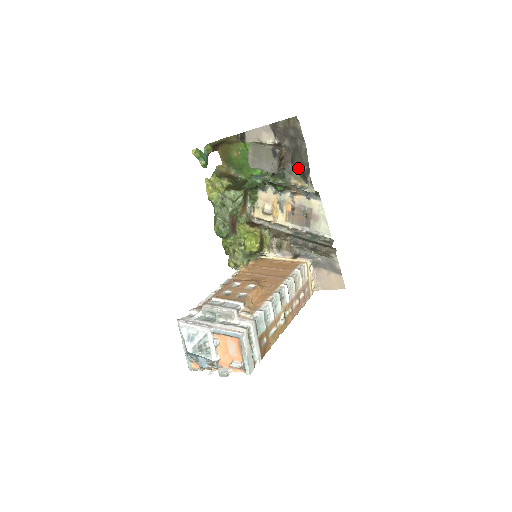
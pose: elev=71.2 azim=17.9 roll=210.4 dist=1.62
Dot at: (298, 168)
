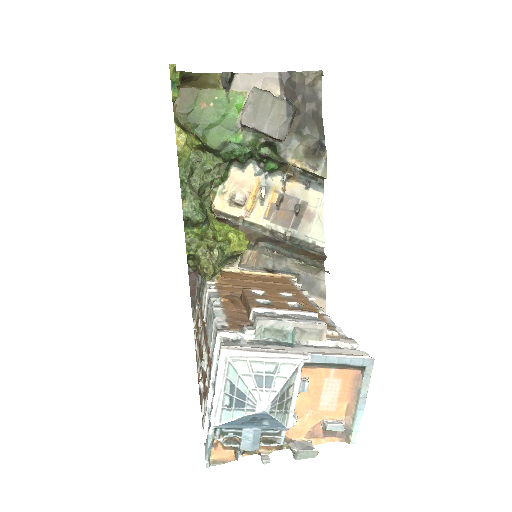
Dot at: (306, 142)
